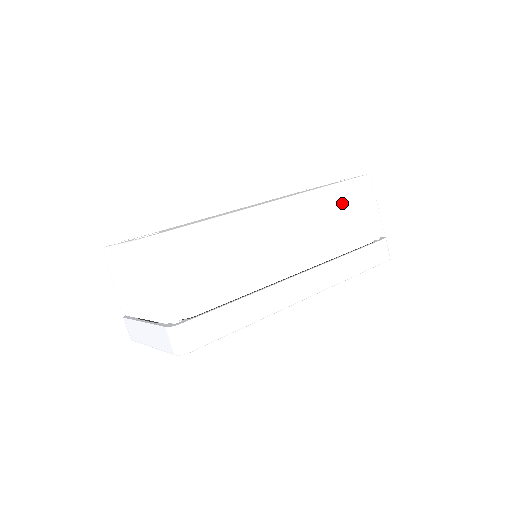
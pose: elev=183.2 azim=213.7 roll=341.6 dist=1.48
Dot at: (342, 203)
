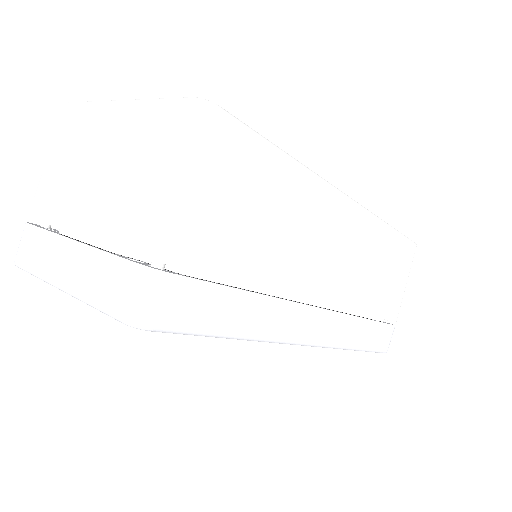
Dot at: (389, 255)
